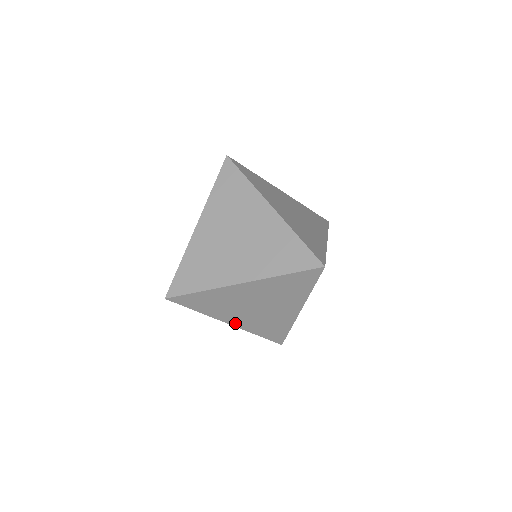
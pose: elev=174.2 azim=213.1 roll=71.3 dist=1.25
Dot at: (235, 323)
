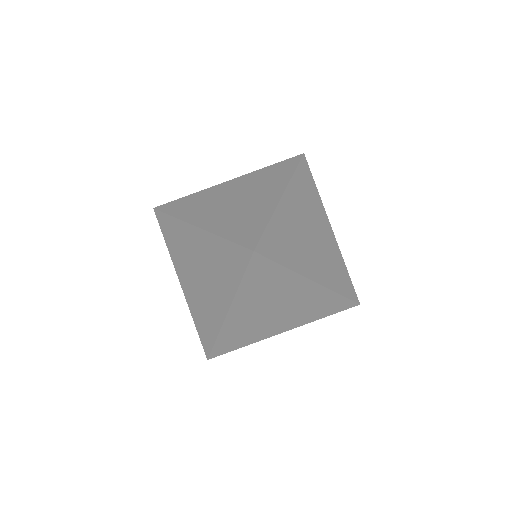
Dot at: (287, 328)
